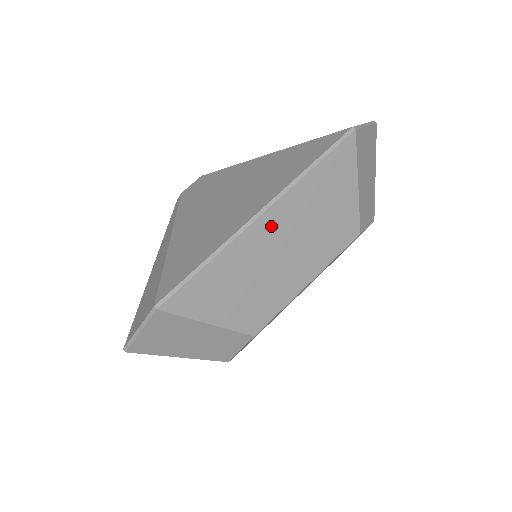
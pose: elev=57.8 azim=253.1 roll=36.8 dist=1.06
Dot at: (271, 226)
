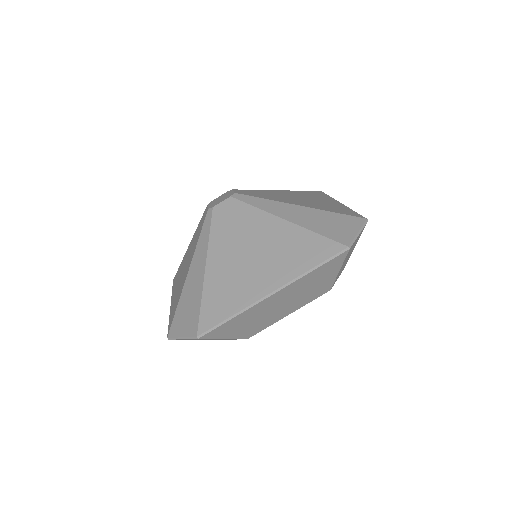
Dot at: (277, 297)
